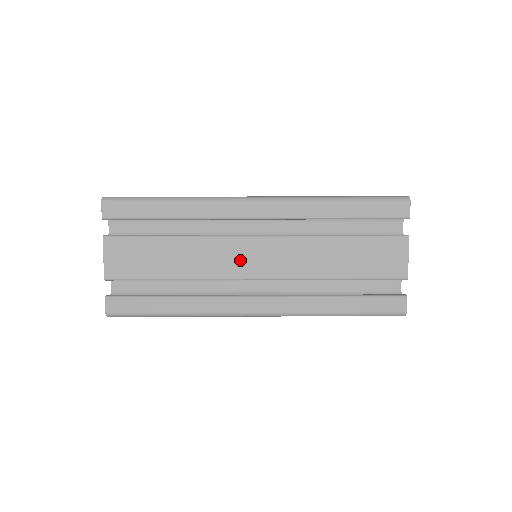
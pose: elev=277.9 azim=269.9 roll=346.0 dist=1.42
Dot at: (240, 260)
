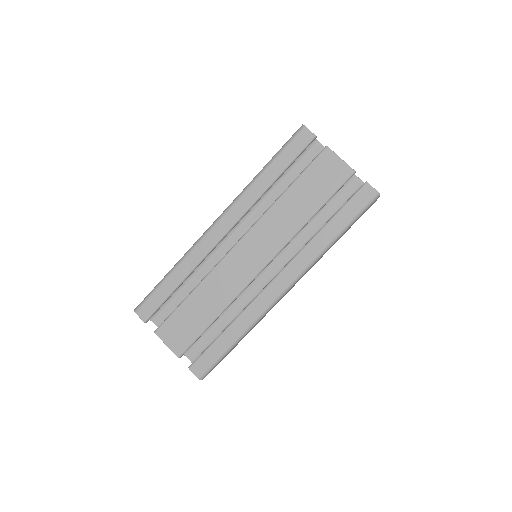
Dot at: (242, 266)
